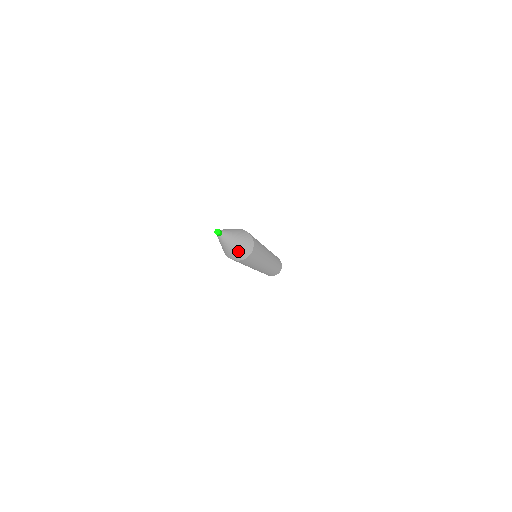
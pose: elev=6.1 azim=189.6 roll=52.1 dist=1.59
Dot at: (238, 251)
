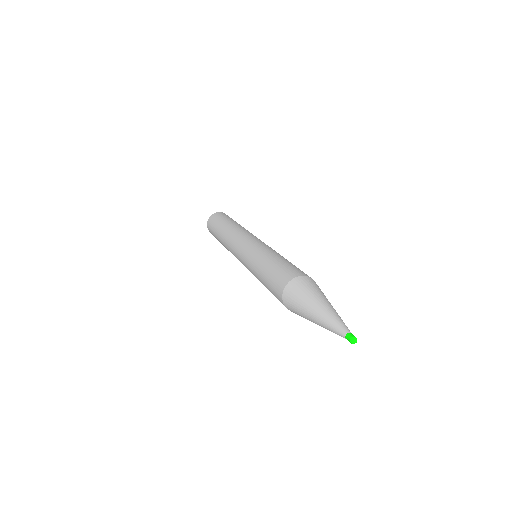
Dot at: occluded
